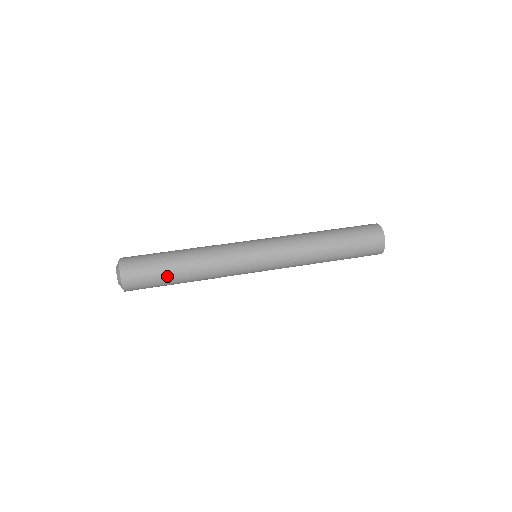
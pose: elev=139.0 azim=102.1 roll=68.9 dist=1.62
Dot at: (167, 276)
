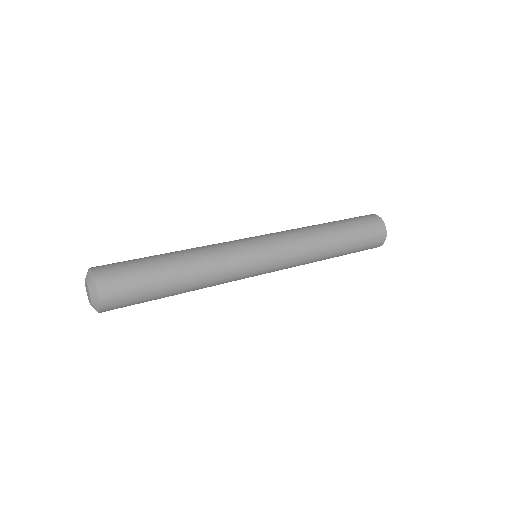
Dot at: (158, 297)
